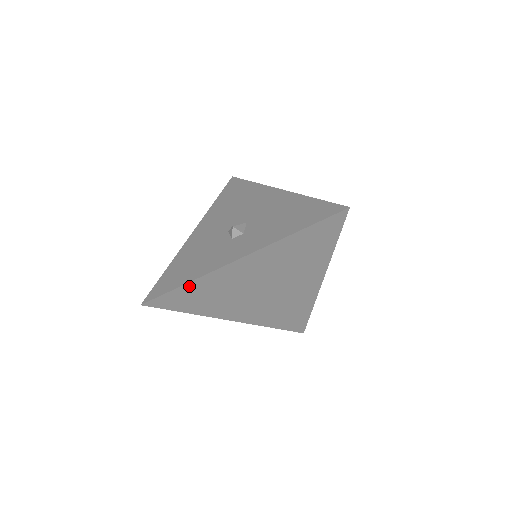
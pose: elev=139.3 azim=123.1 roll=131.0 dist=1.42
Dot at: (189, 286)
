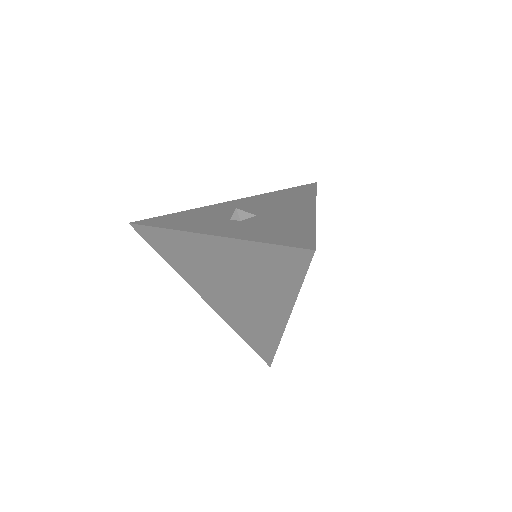
Dot at: (164, 232)
